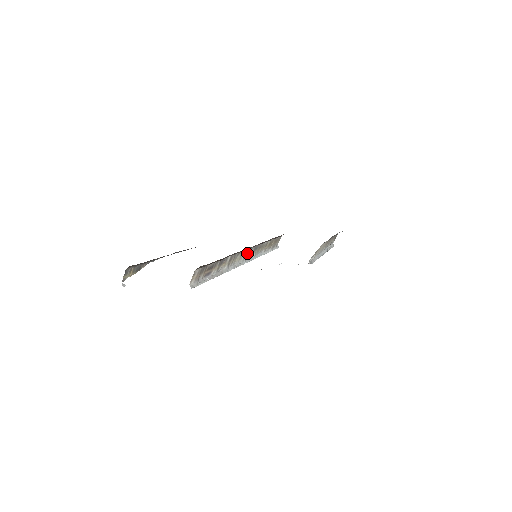
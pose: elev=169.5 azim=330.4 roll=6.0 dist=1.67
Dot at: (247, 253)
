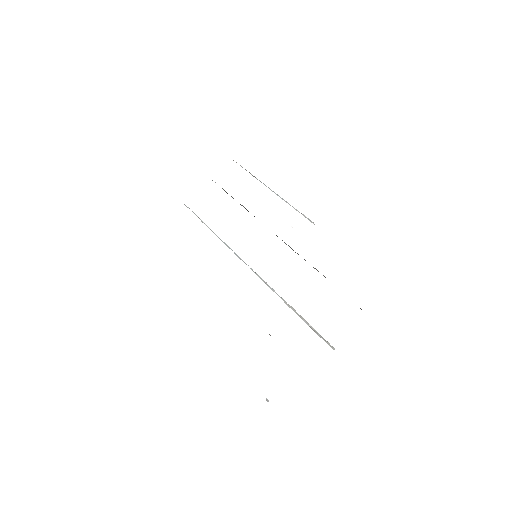
Dot at: occluded
